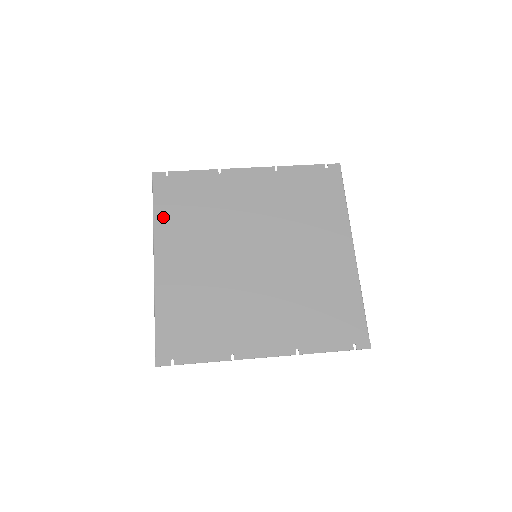
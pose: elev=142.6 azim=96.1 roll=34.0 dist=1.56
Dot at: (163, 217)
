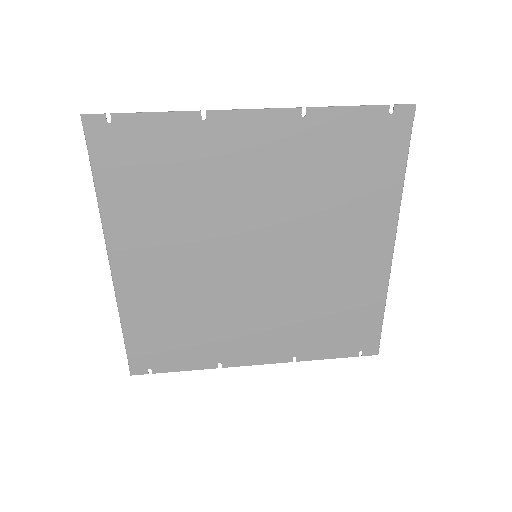
Dot at: (113, 198)
